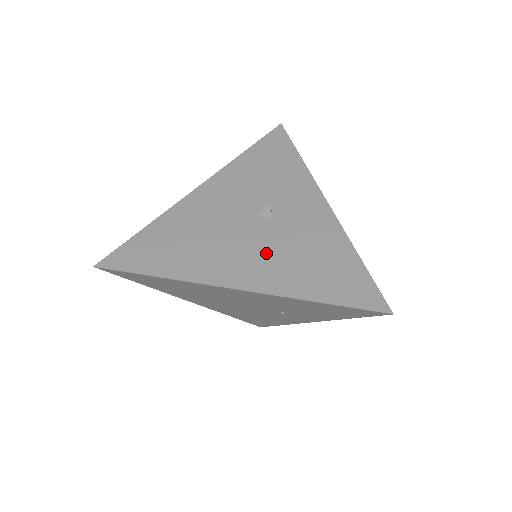
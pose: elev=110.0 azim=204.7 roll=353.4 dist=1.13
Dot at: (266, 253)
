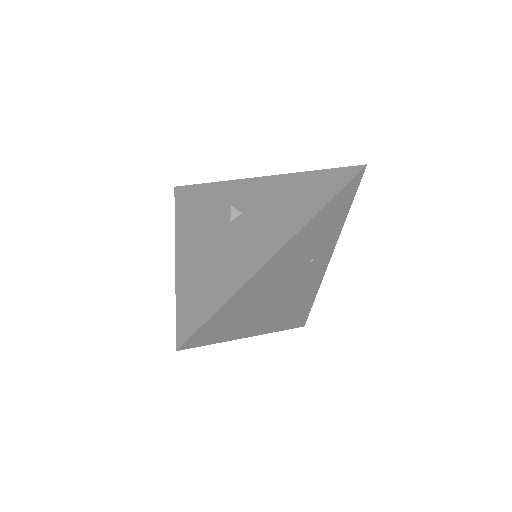
Dot at: (265, 225)
